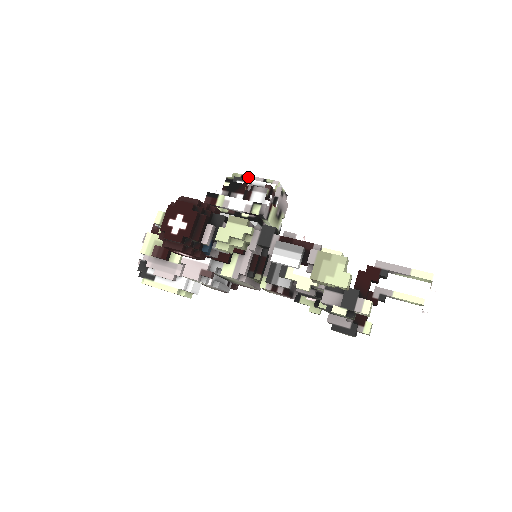
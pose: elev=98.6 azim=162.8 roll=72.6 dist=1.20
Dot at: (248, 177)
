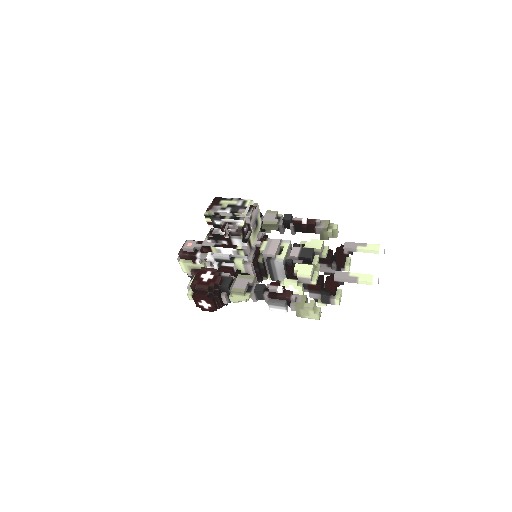
Dot at: (220, 213)
